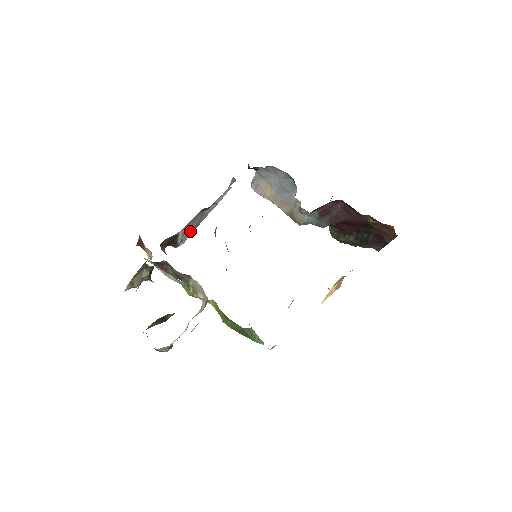
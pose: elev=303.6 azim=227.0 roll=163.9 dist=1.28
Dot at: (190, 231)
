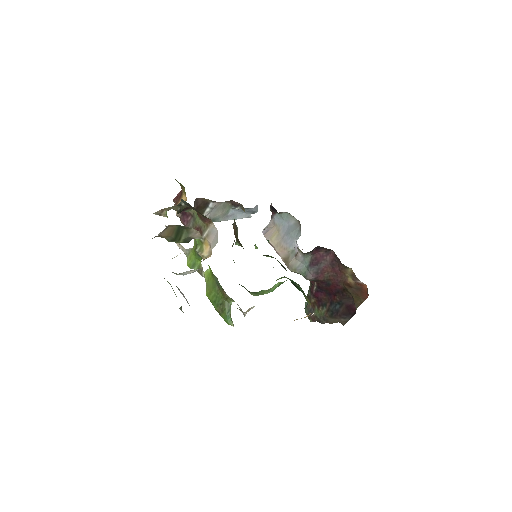
Dot at: (213, 218)
